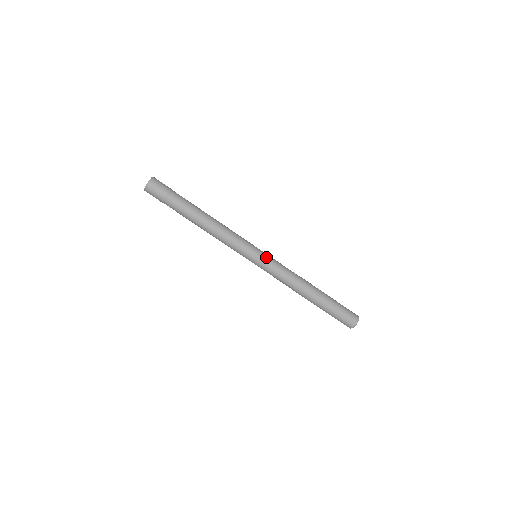
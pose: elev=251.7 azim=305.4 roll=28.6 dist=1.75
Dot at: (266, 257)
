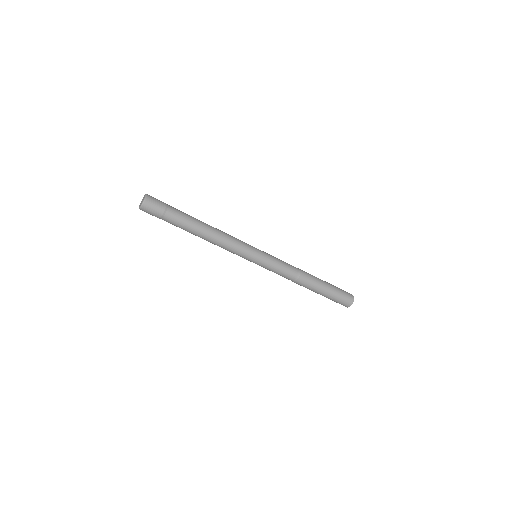
Dot at: (266, 254)
